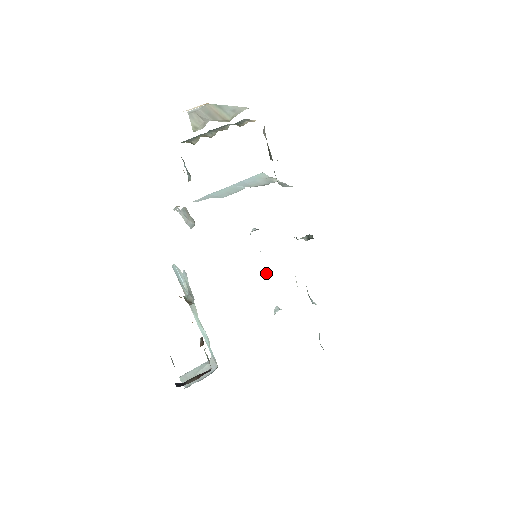
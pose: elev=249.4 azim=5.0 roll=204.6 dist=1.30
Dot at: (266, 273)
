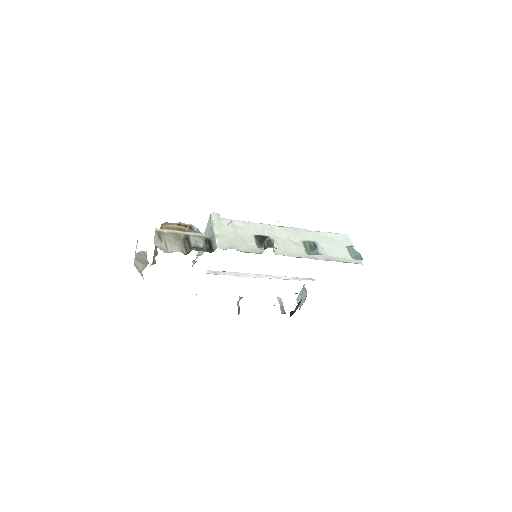
Dot at: occluded
